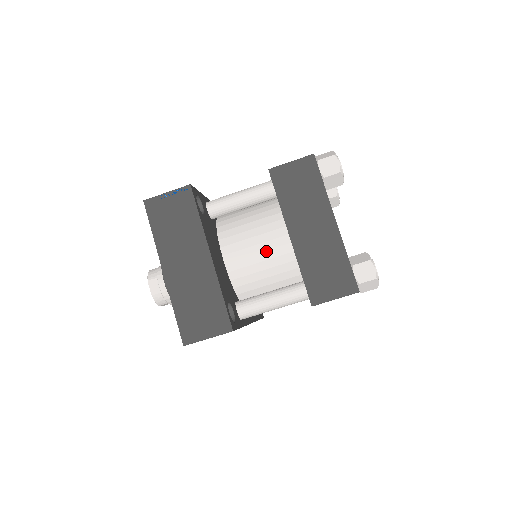
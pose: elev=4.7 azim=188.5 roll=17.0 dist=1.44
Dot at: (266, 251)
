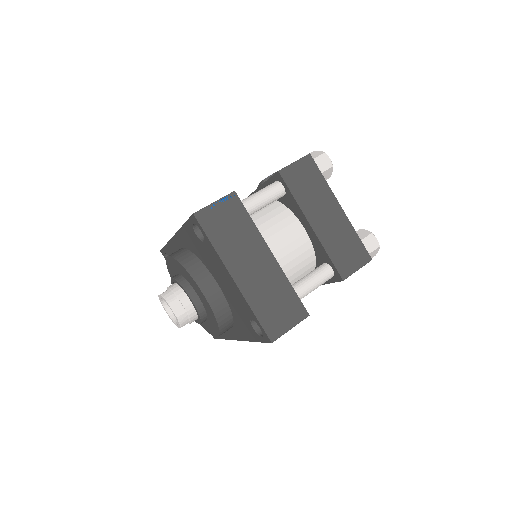
Dot at: (289, 244)
